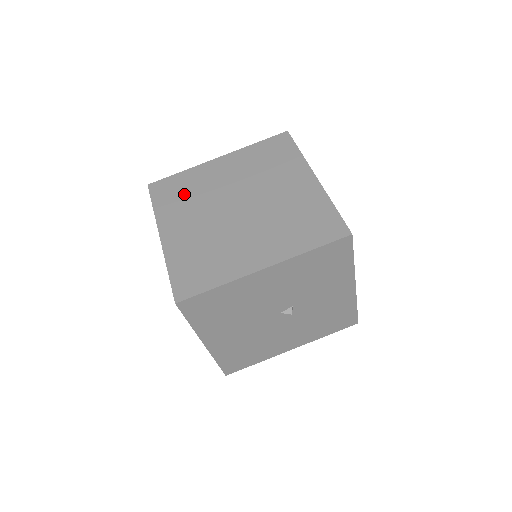
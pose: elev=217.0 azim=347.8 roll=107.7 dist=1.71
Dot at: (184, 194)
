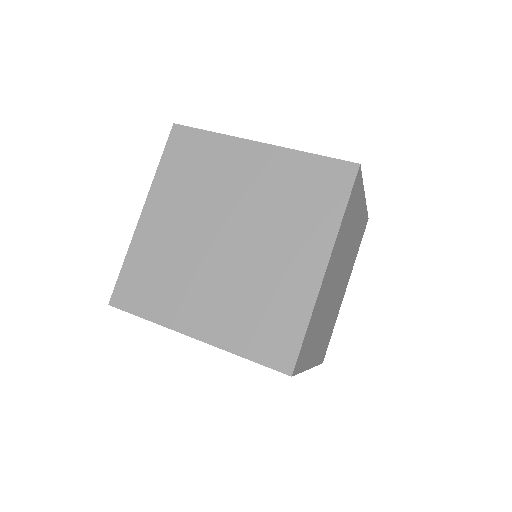
Dot at: (195, 171)
